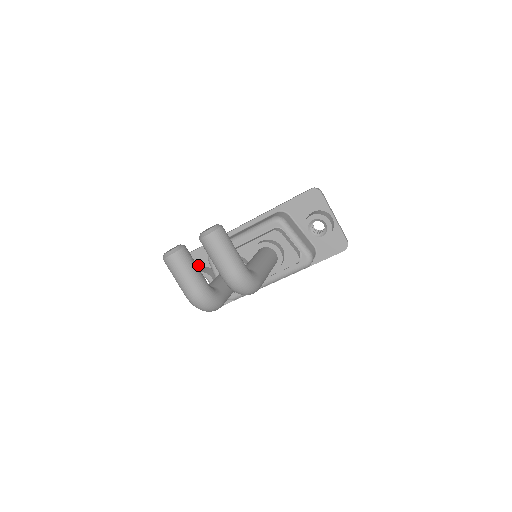
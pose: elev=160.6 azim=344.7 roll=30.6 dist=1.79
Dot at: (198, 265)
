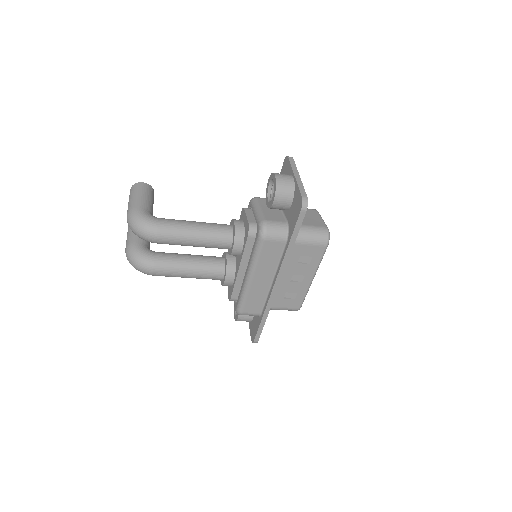
Dot at: occluded
